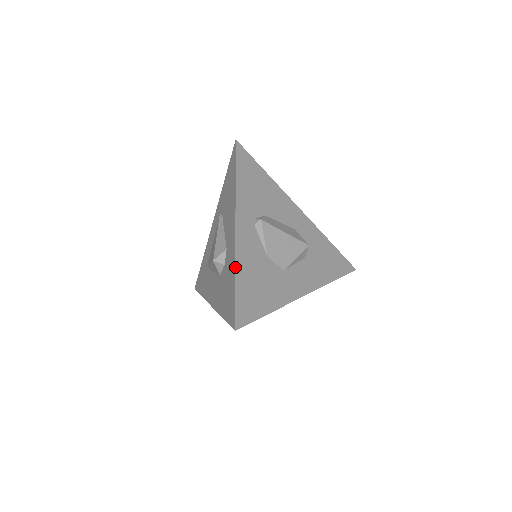
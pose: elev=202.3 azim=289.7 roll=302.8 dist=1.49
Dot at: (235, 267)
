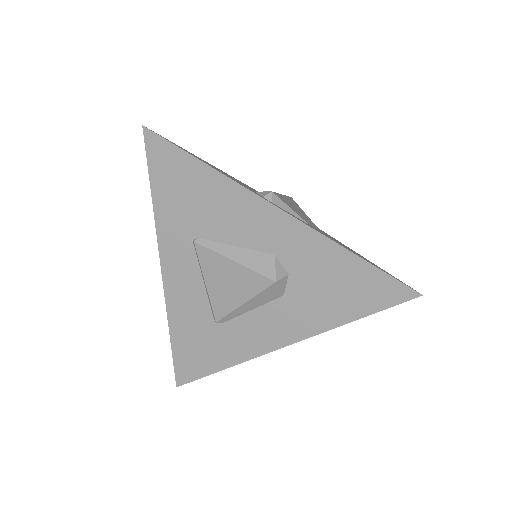
Dot at: (341, 246)
